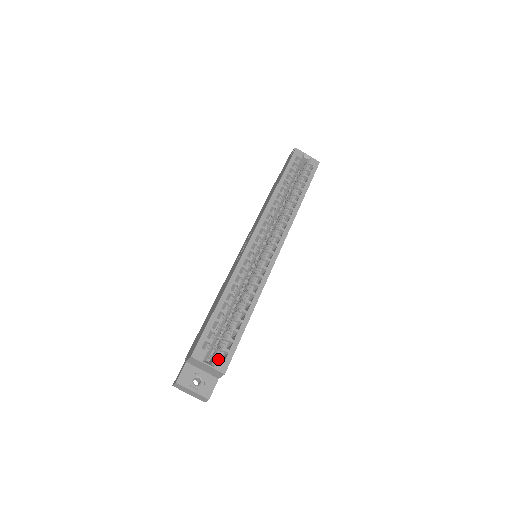
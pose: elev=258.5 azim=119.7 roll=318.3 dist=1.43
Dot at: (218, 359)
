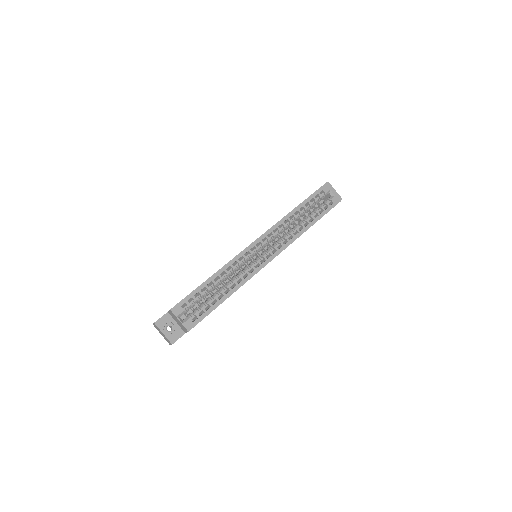
Dot at: (188, 319)
